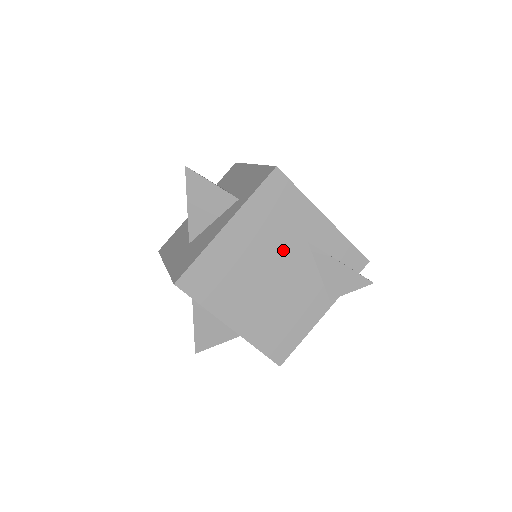
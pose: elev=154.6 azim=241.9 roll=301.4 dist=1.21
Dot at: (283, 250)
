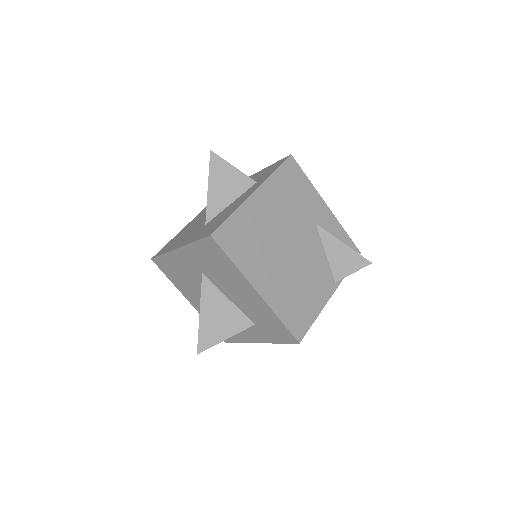
Dot at: (298, 226)
